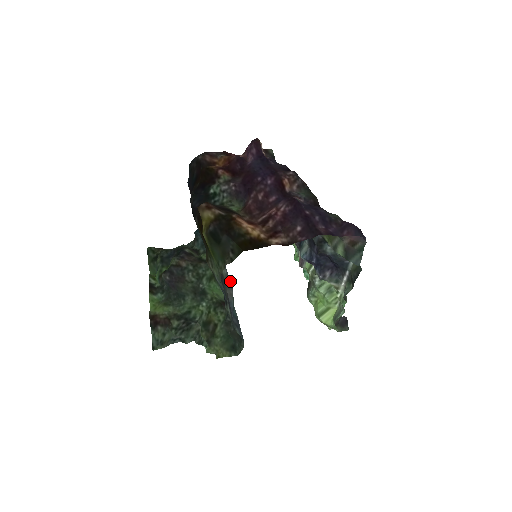
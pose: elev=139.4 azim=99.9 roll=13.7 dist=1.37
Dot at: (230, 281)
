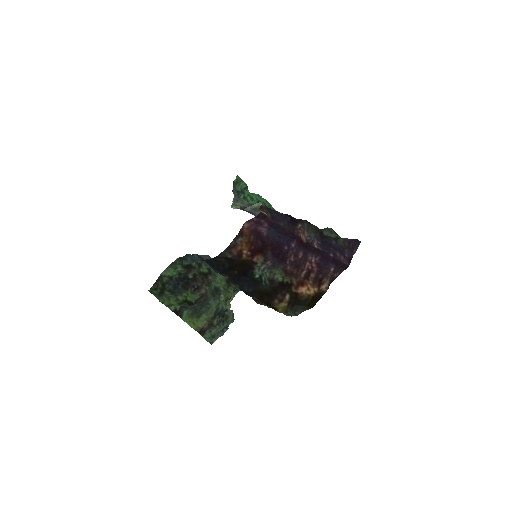
Dot at: occluded
